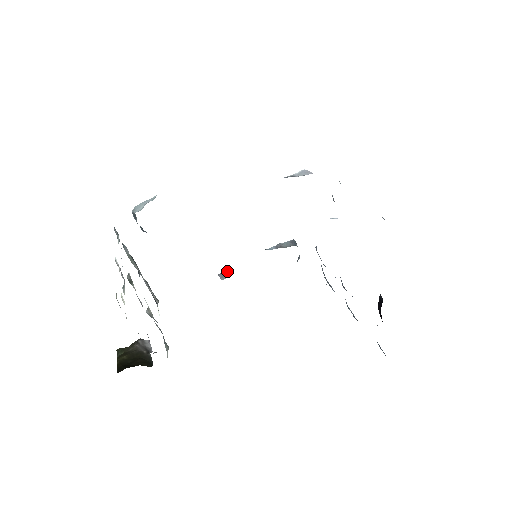
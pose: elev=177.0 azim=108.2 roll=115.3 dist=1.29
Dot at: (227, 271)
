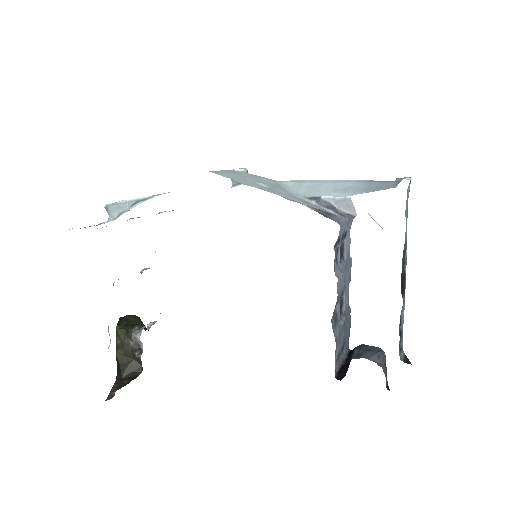
Dot at: occluded
